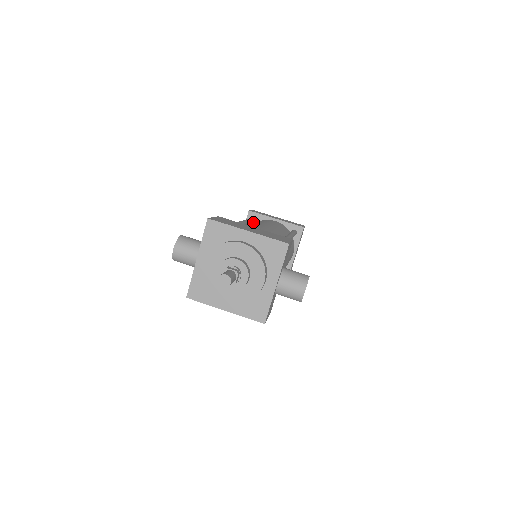
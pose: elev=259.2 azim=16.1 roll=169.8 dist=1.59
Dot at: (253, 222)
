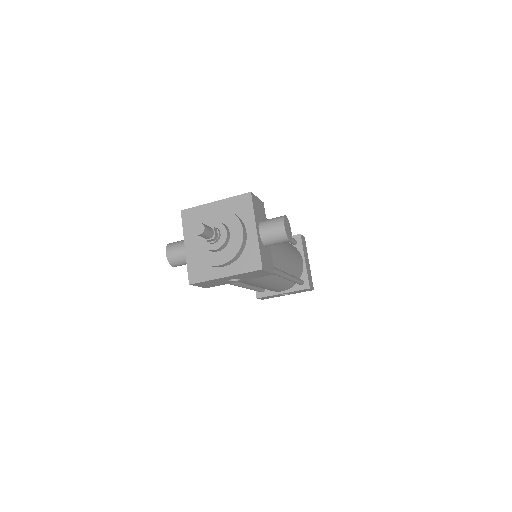
Dot at: occluded
